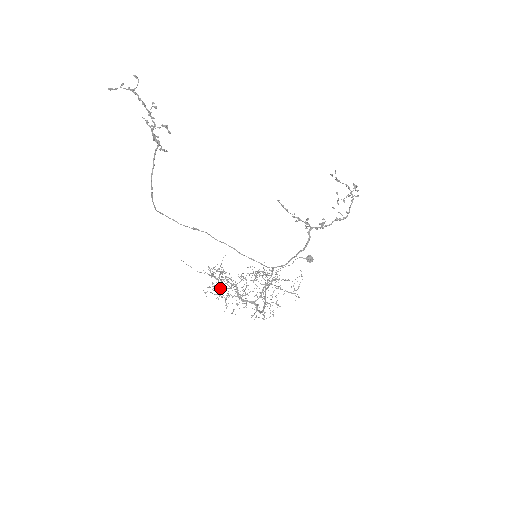
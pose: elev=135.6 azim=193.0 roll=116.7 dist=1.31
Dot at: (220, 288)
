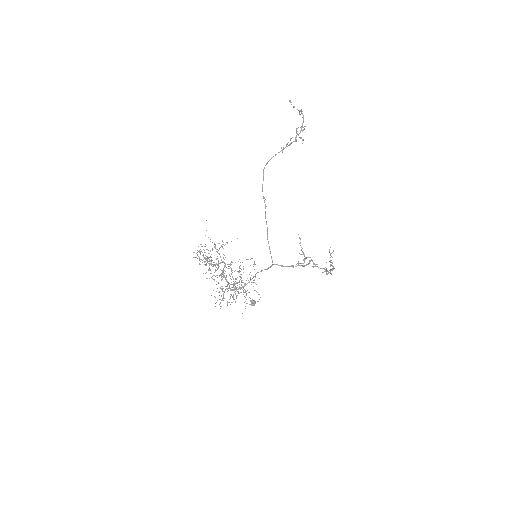
Dot at: occluded
